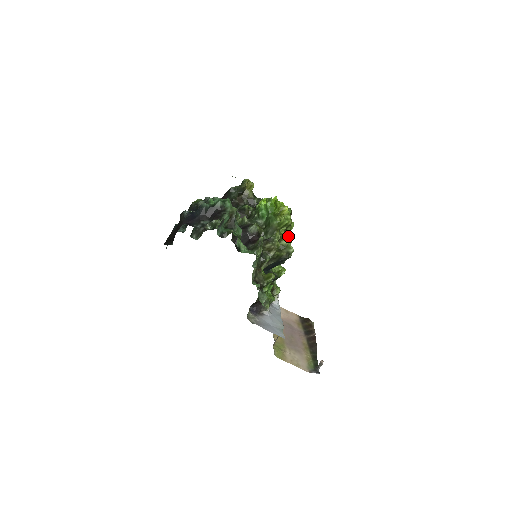
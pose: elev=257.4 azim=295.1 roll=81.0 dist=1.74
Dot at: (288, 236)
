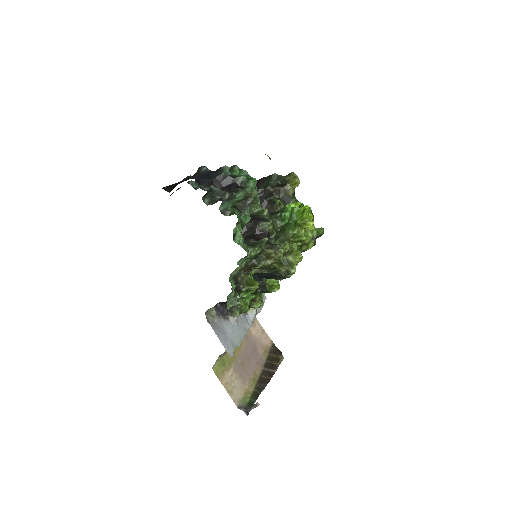
Dot at: (298, 254)
